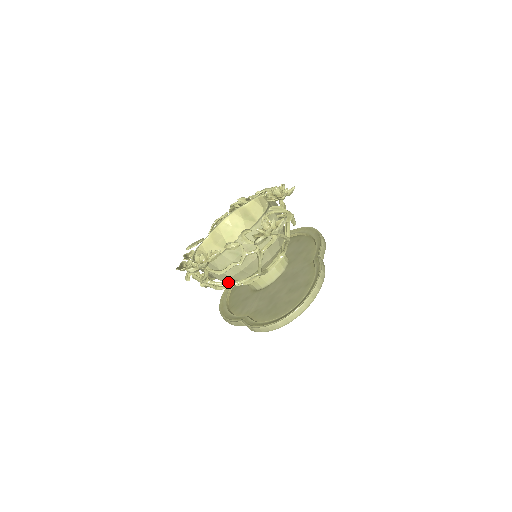
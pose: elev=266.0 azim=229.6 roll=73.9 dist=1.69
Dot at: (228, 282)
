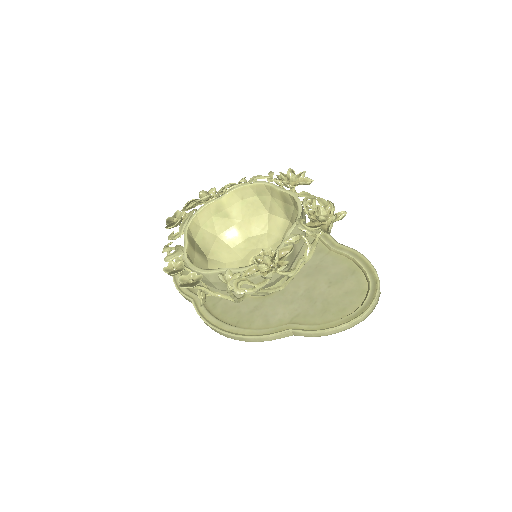
Dot at: (275, 287)
